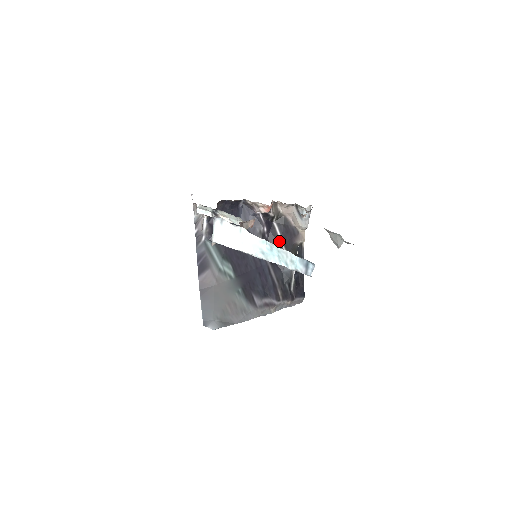
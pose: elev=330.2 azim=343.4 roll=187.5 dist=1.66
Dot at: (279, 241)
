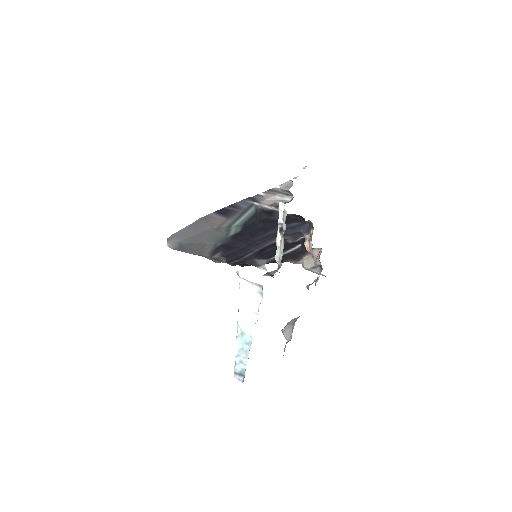
Dot at: (283, 252)
